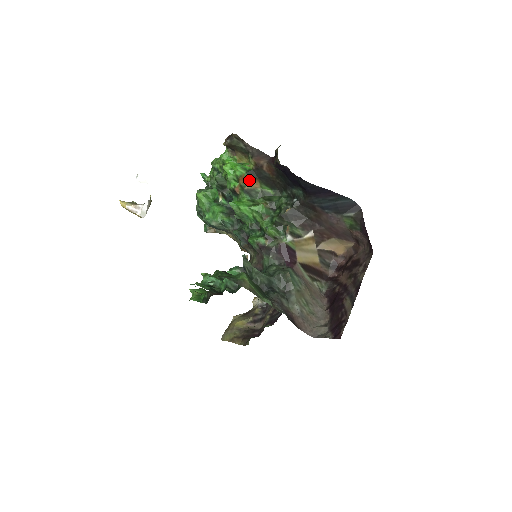
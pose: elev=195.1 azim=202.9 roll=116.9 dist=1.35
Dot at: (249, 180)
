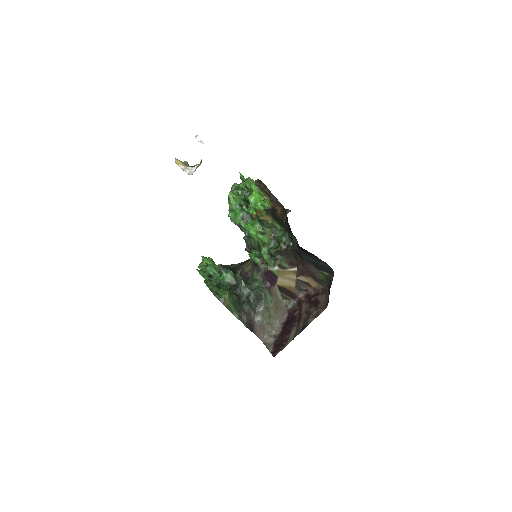
Dot at: (264, 214)
